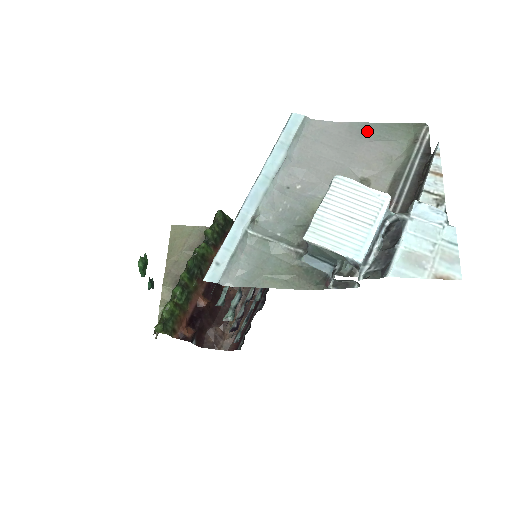
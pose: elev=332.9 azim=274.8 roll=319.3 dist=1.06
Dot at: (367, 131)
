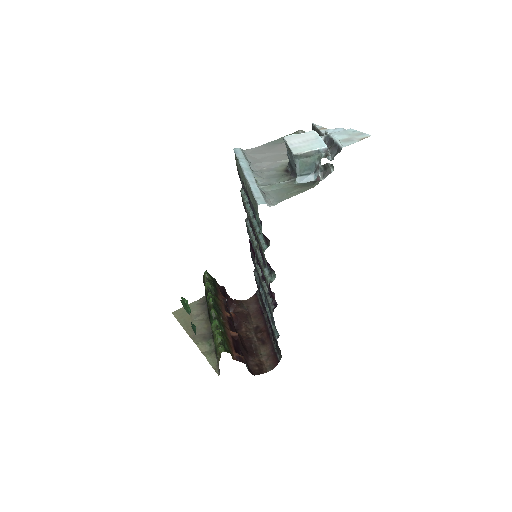
Dot at: (275, 143)
